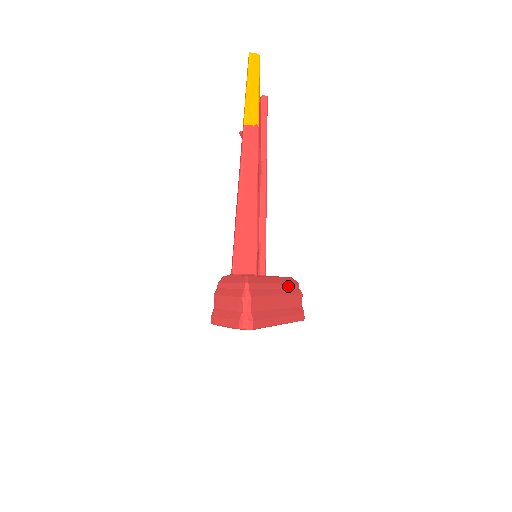
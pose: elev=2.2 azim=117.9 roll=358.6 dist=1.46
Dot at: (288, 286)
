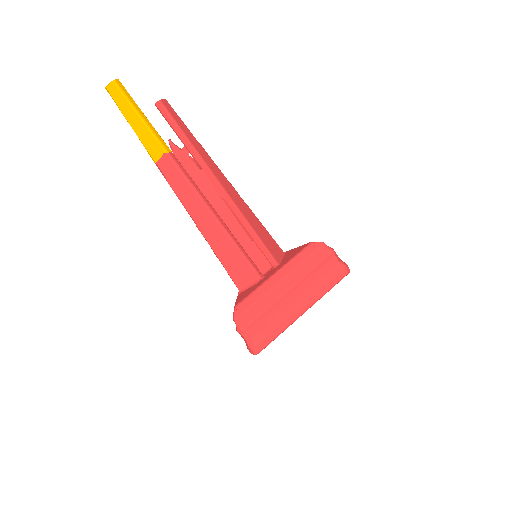
Dot at: (303, 264)
